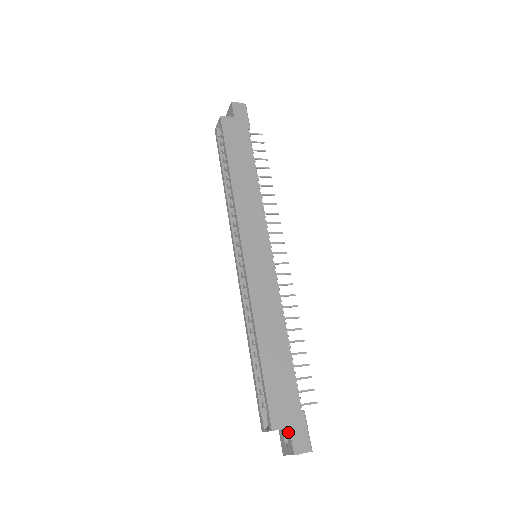
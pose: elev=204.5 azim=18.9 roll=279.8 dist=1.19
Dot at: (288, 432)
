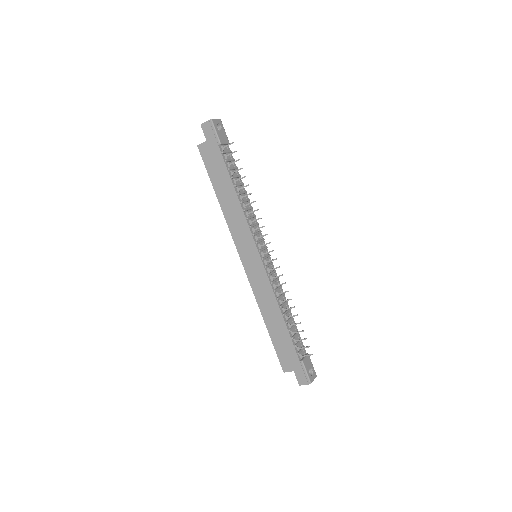
Dot at: (295, 372)
